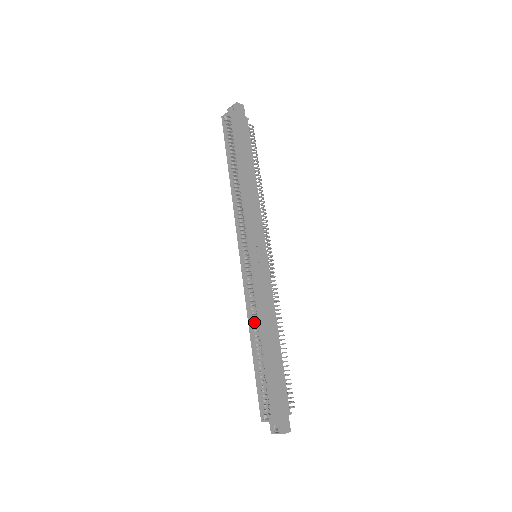
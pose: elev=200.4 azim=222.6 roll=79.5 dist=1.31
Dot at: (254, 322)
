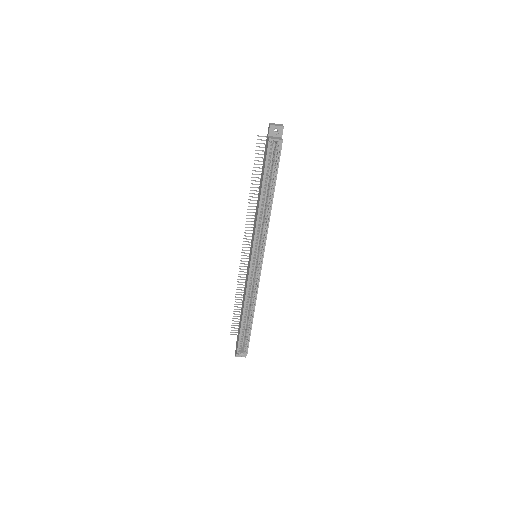
Dot at: occluded
